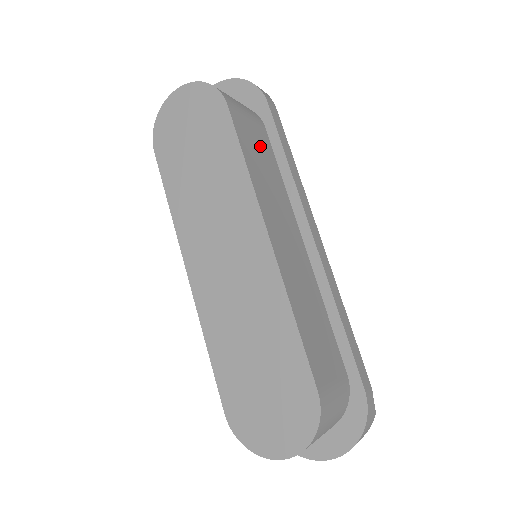
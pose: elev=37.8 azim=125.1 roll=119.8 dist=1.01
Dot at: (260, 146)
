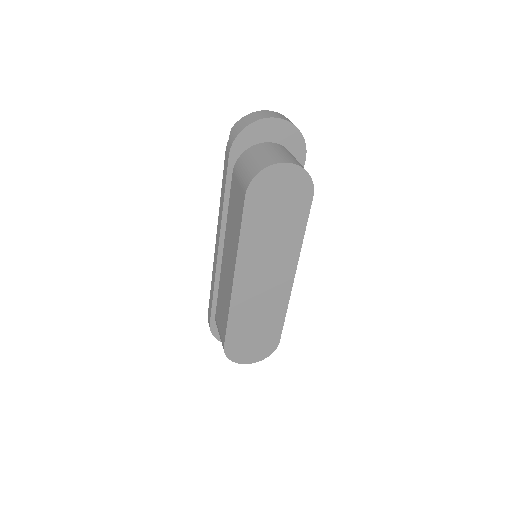
Dot at: occluded
